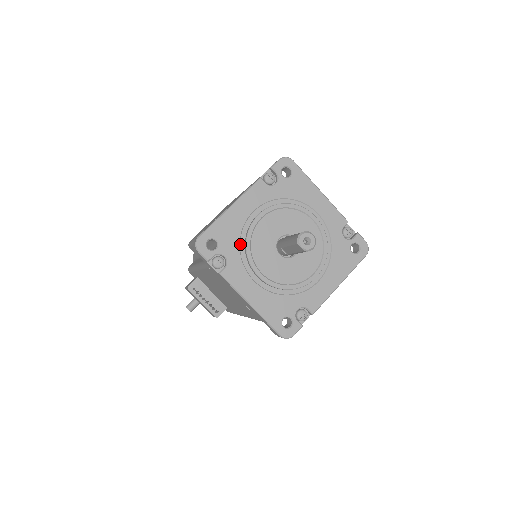
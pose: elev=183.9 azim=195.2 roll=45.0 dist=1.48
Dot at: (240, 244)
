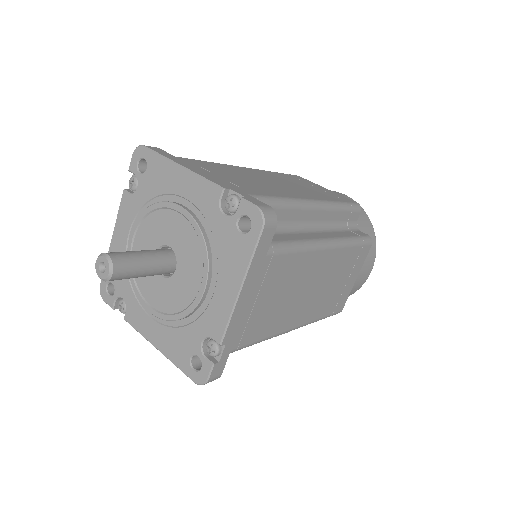
Dot at: (130, 278)
